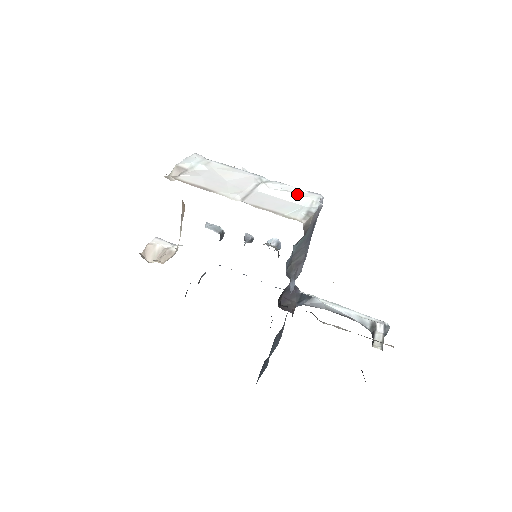
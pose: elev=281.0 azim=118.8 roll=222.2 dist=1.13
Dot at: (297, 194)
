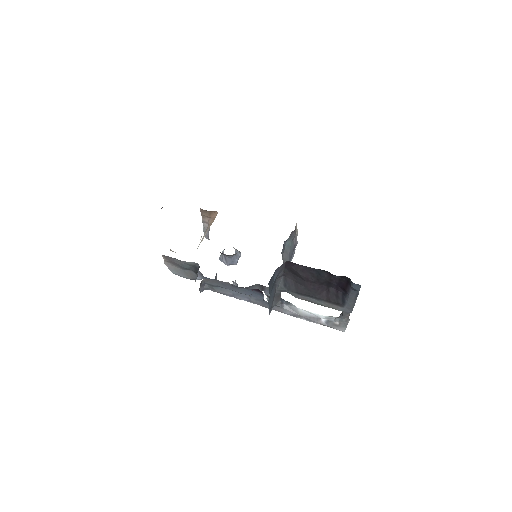
Dot at: occluded
